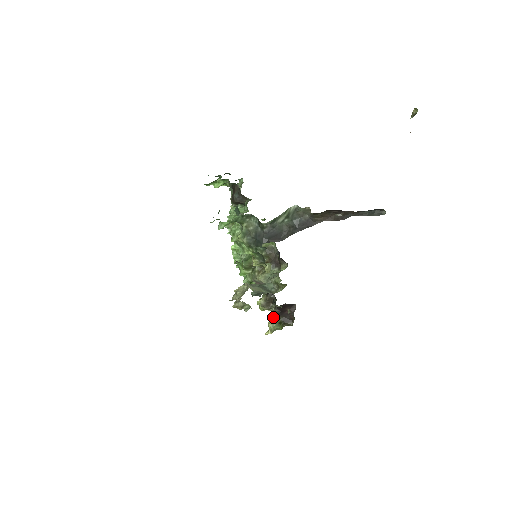
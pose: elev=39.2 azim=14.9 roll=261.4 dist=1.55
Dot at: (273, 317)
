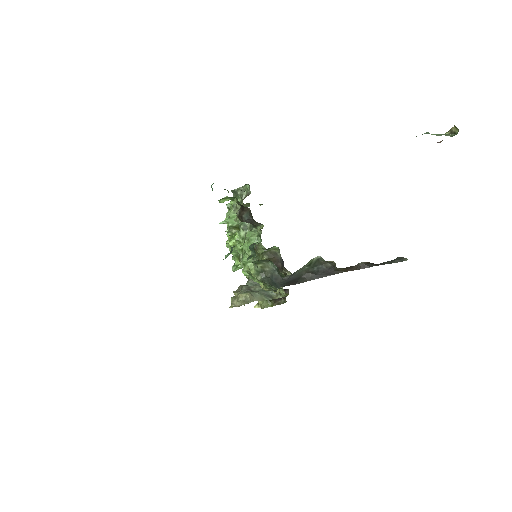
Dot at: occluded
